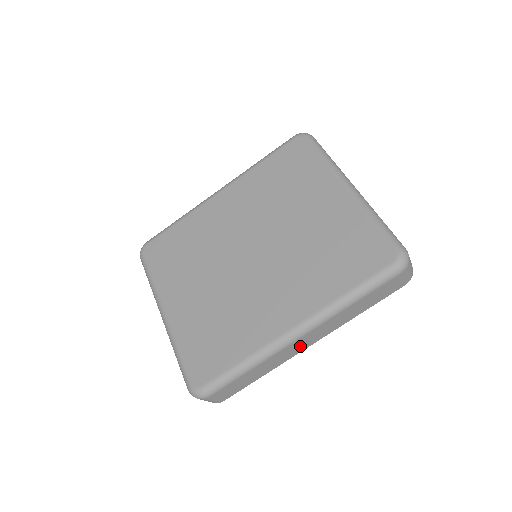
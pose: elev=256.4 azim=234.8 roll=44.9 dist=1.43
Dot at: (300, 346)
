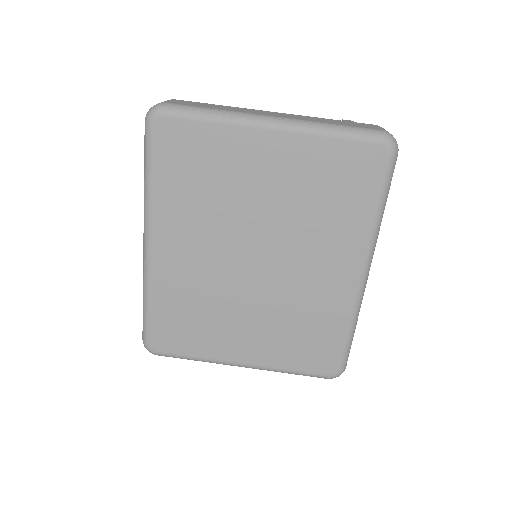
Dot at: occluded
